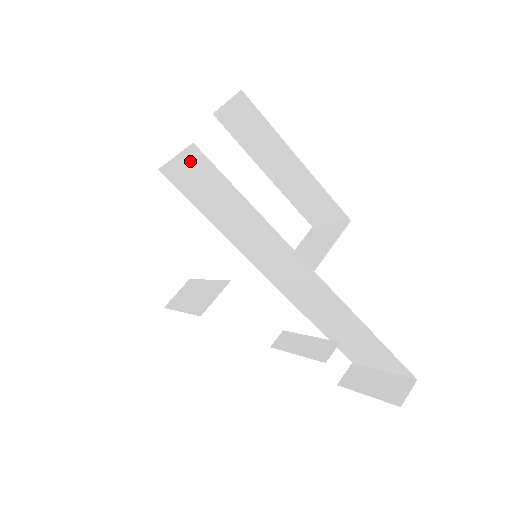
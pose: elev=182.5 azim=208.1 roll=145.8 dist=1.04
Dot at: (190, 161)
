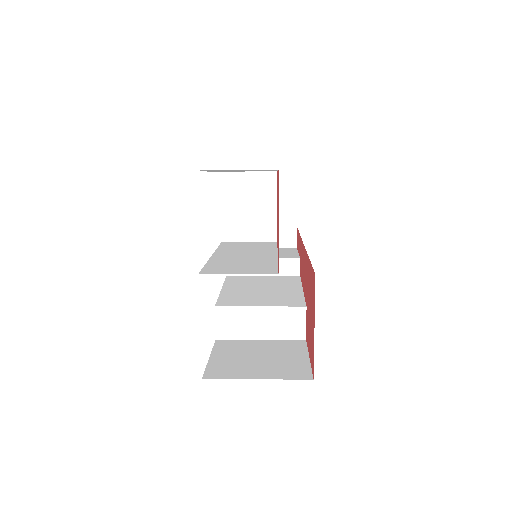
Dot at: occluded
